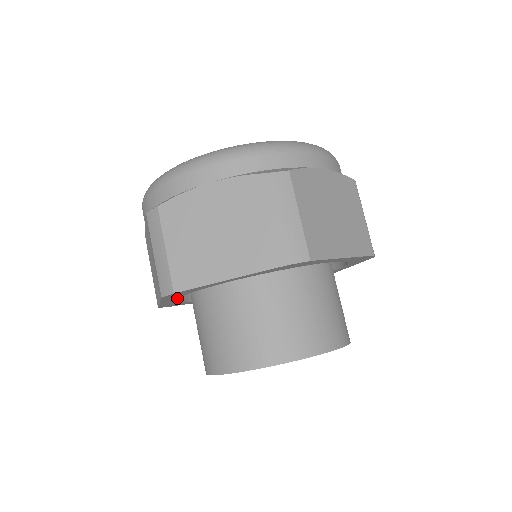
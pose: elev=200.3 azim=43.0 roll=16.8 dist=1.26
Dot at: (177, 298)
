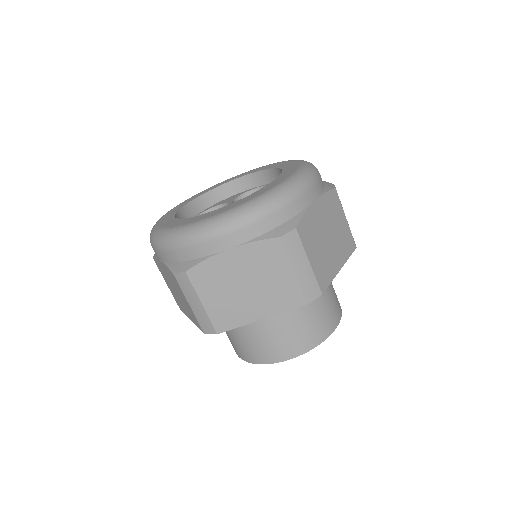
Dot at: occluded
